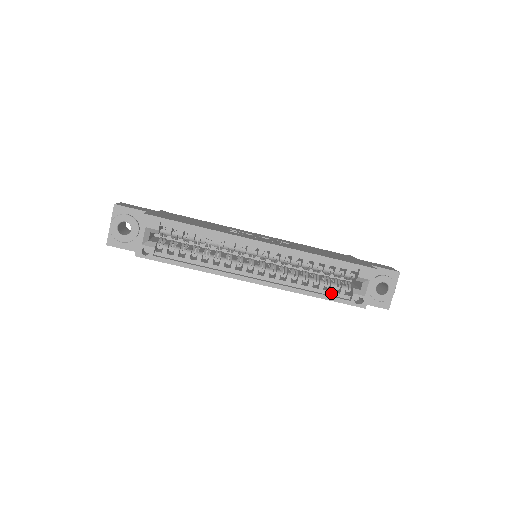
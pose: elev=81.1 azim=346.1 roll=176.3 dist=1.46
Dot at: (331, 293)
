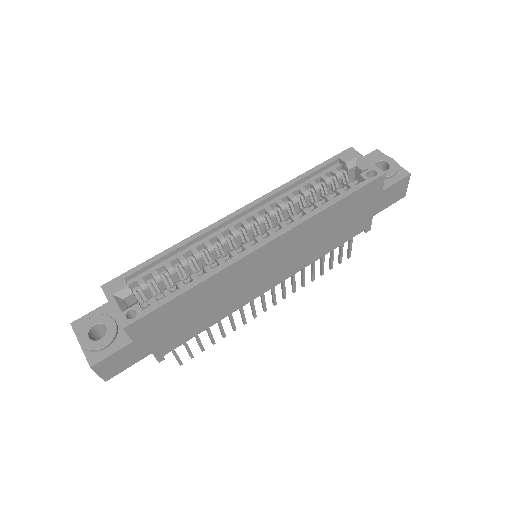
Dot at: occluded
